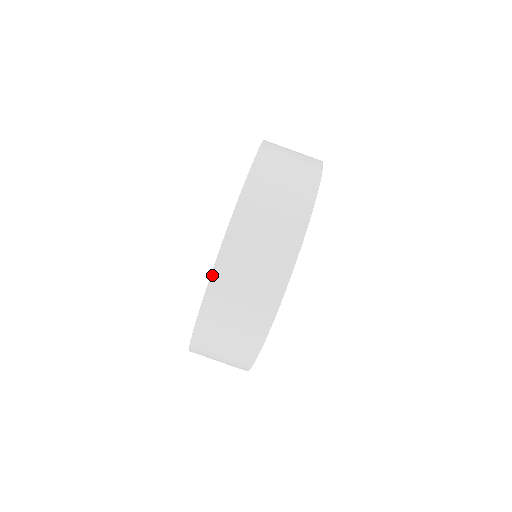
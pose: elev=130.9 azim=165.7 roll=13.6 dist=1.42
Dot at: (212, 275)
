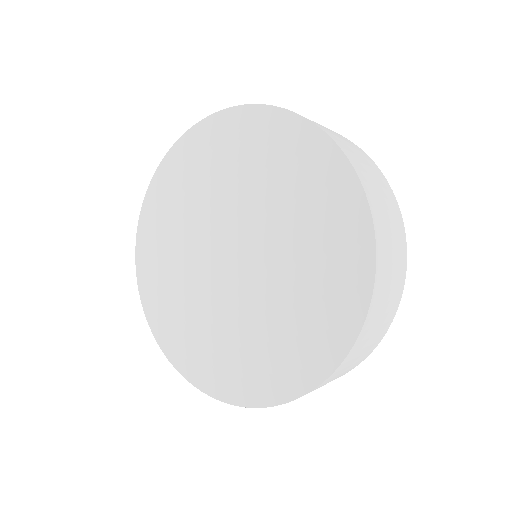
Dot at: (343, 362)
